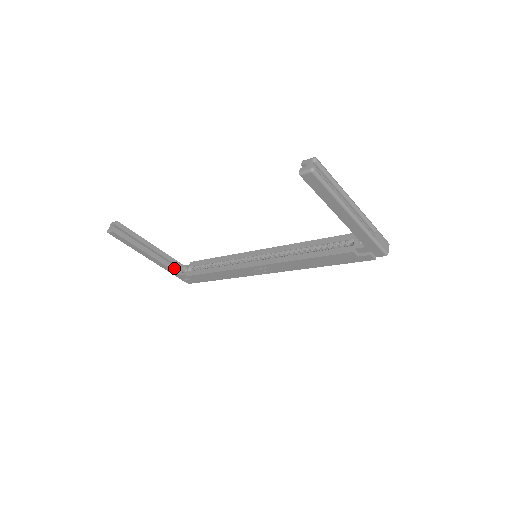
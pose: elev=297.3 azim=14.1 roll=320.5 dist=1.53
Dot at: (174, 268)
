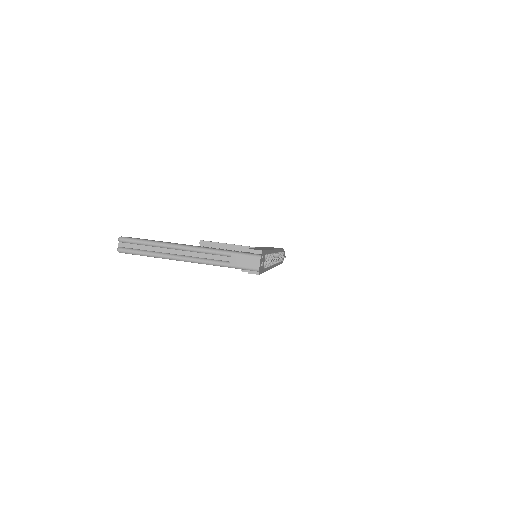
Dot at: occluded
